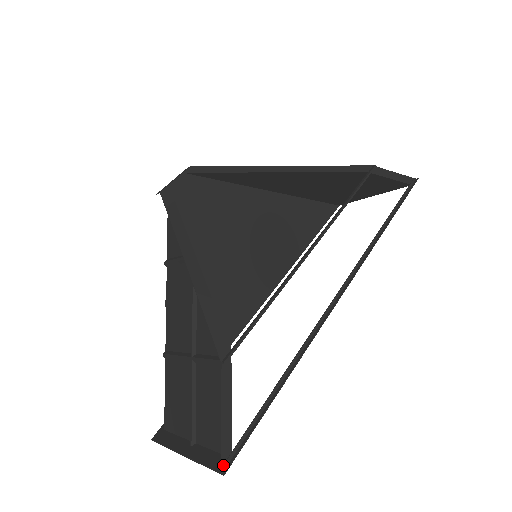
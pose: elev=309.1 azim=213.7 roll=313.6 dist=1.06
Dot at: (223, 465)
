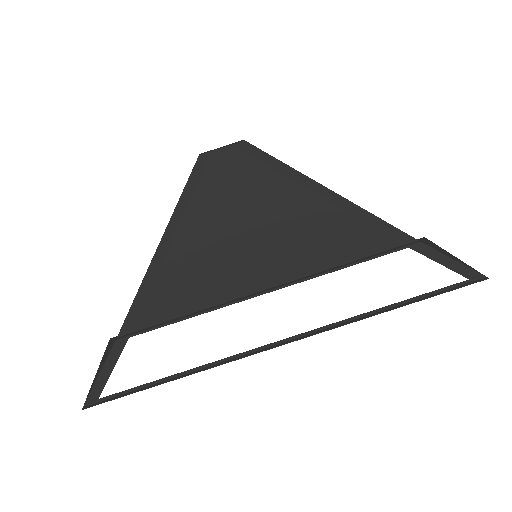
Dot at: (87, 403)
